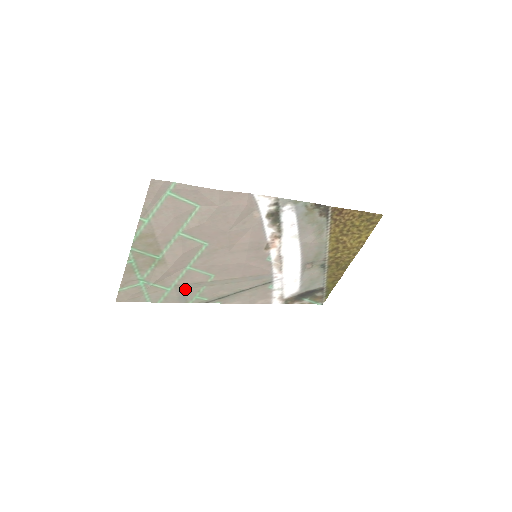
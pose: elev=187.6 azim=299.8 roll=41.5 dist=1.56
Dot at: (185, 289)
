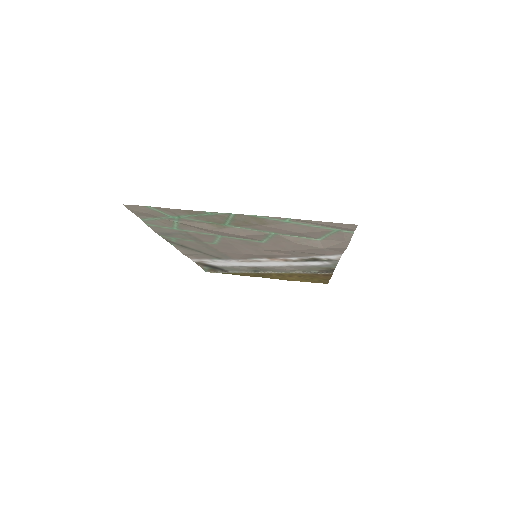
Dot at: (182, 234)
